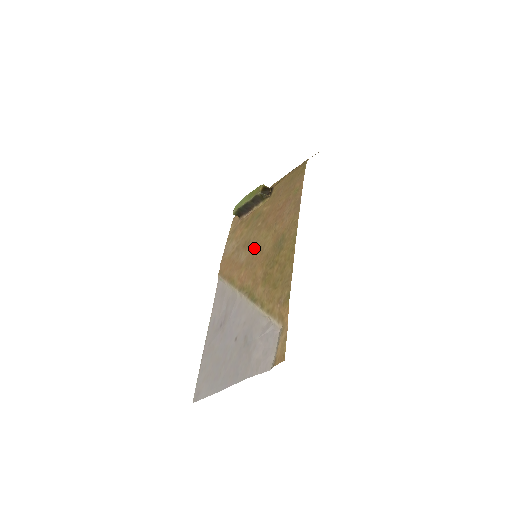
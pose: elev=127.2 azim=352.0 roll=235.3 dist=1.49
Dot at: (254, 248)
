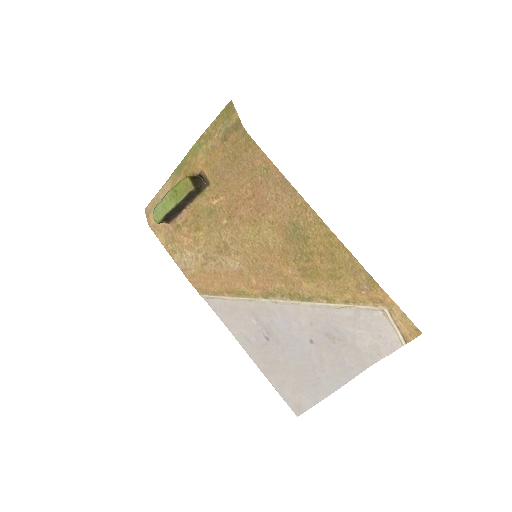
Dot at: (247, 250)
